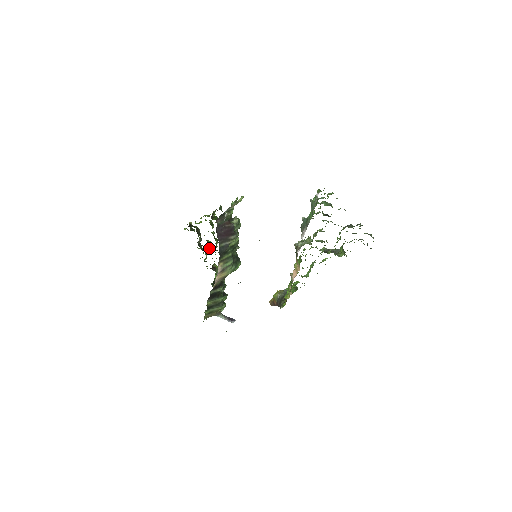
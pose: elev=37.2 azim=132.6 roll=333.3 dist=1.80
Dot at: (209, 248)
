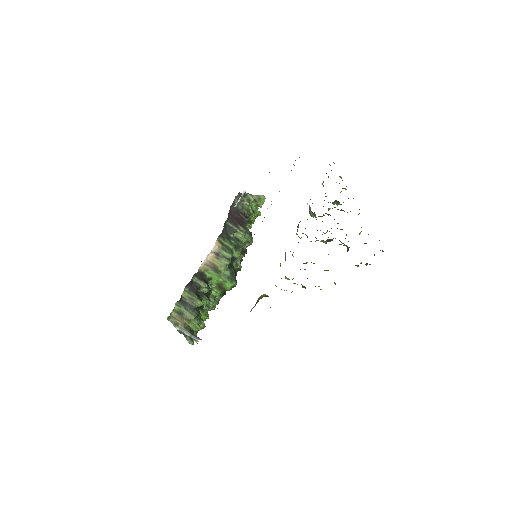
Dot at: occluded
